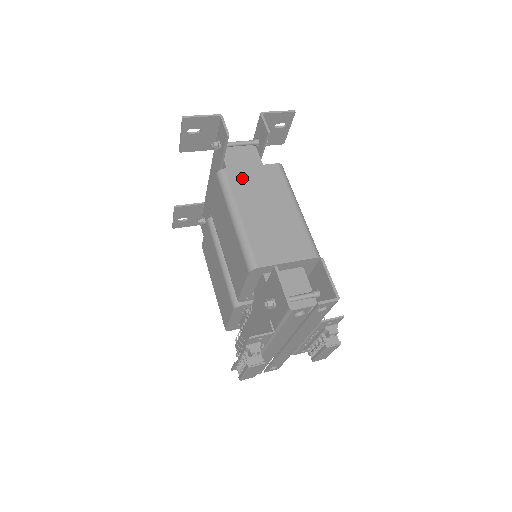
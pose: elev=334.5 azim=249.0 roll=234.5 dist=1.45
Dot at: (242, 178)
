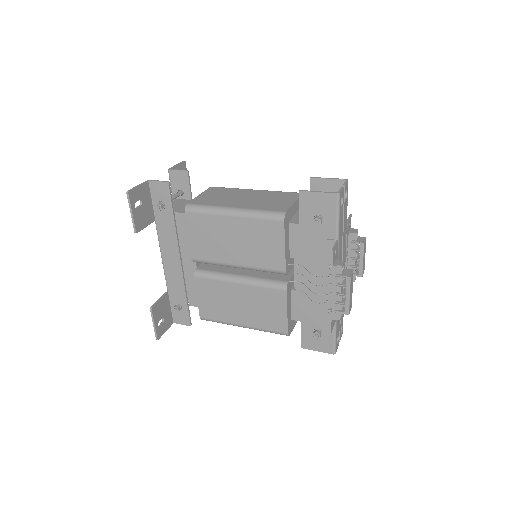
Dot at: (205, 200)
